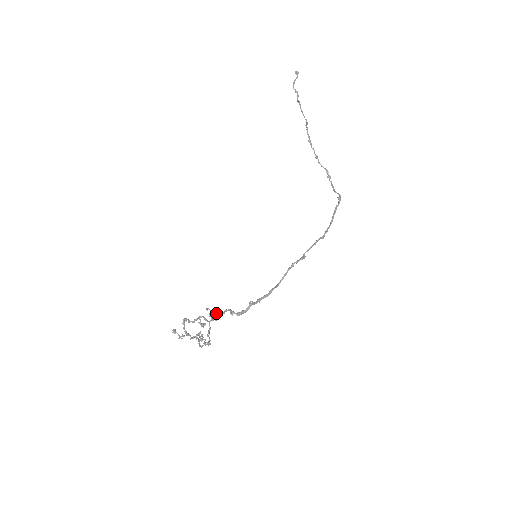
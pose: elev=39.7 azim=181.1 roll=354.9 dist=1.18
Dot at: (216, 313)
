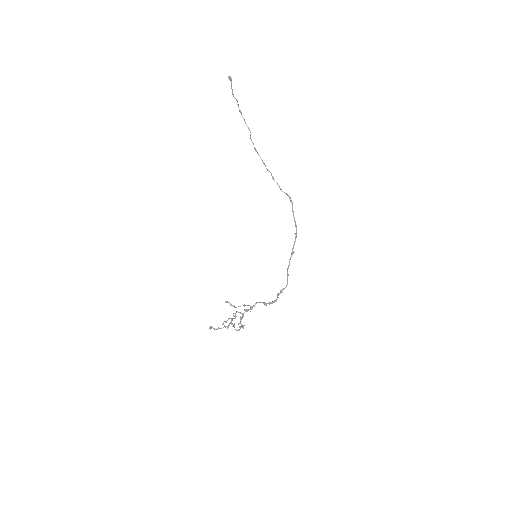
Dot at: (245, 305)
